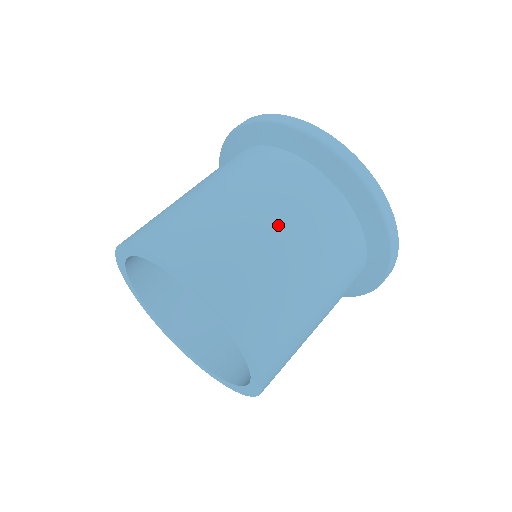
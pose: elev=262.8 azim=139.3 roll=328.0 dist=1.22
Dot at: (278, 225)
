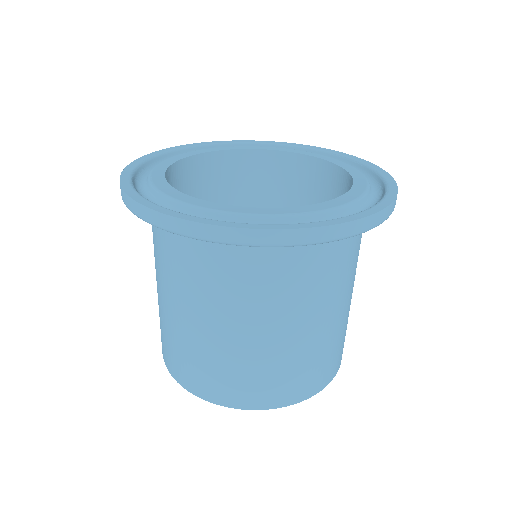
Dot at: (237, 326)
